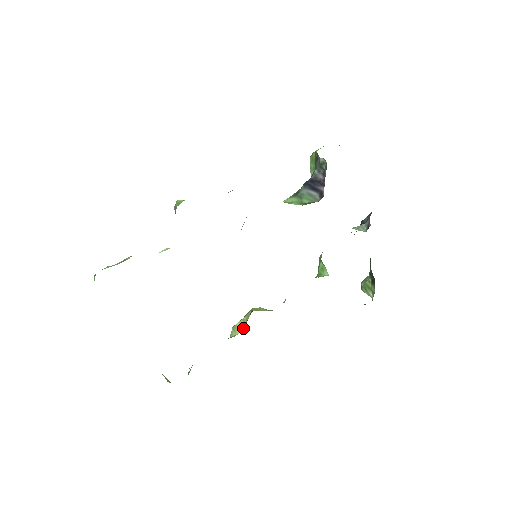
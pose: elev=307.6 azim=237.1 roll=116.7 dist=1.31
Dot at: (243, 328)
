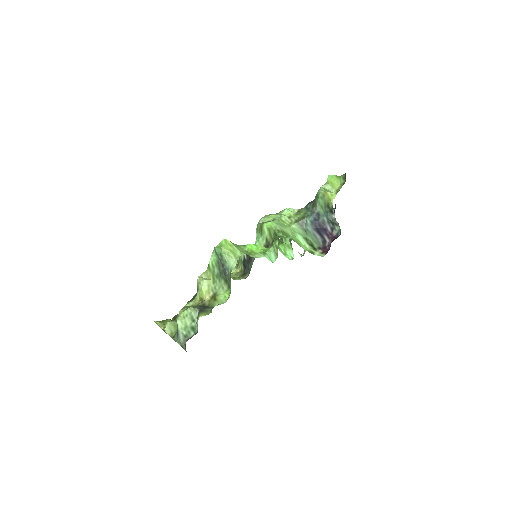
Dot at: occluded
